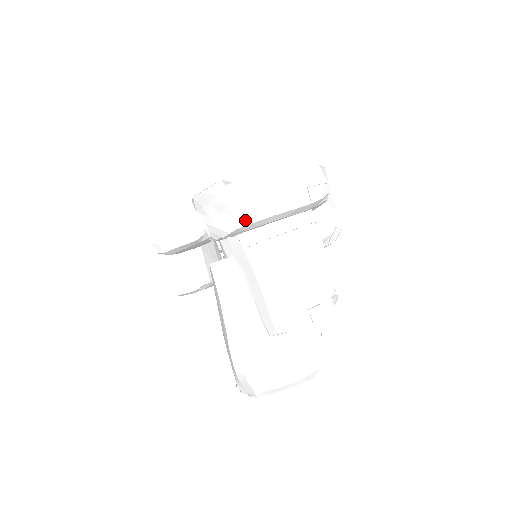
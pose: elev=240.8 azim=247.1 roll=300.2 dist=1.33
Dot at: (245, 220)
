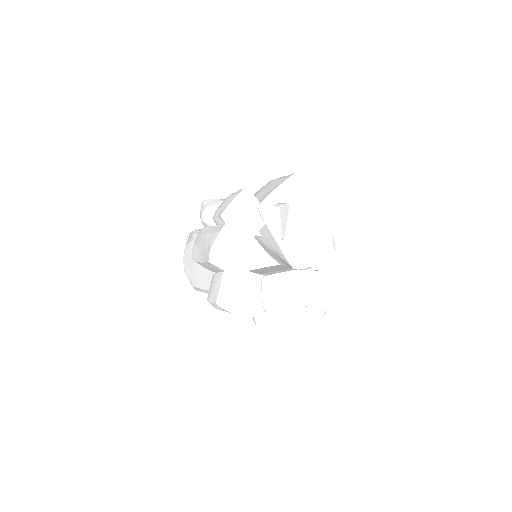
Dot at: occluded
